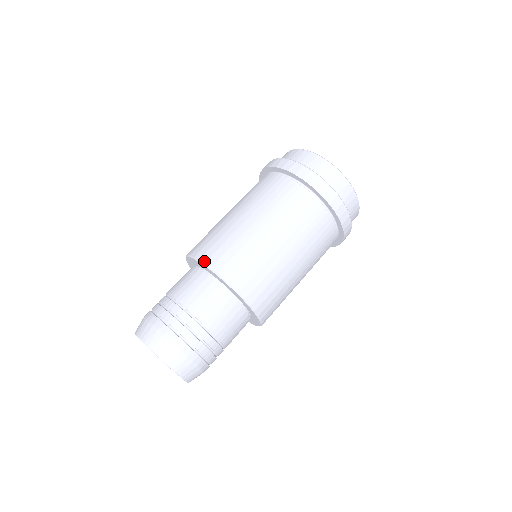
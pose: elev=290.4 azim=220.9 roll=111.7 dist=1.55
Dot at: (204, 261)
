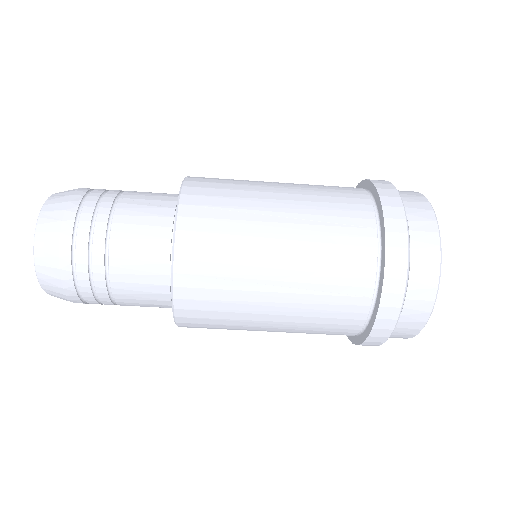
Dot at: (179, 326)
